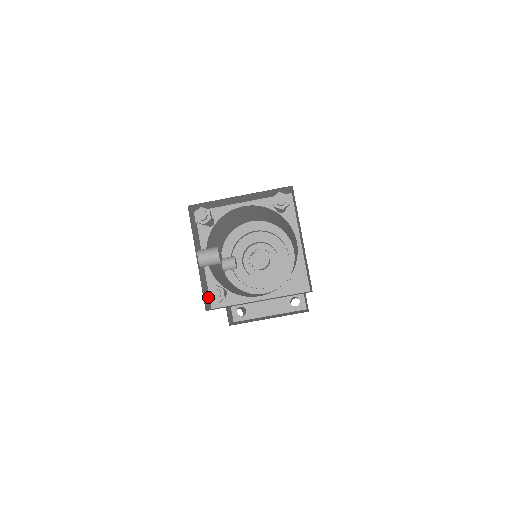
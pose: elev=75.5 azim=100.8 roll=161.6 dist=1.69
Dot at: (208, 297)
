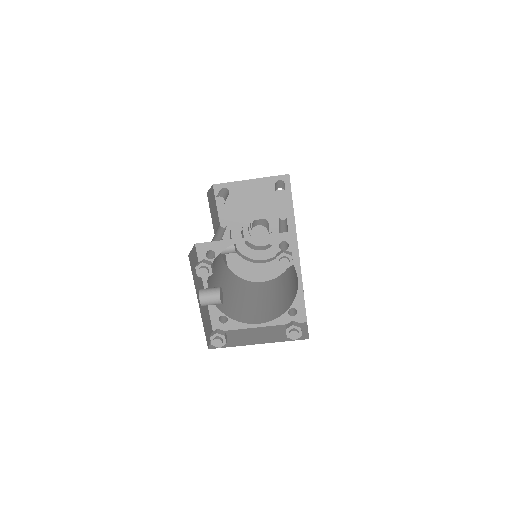
Dot at: (210, 324)
